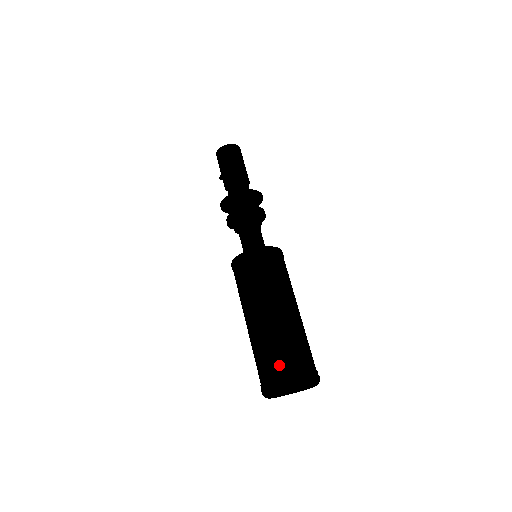
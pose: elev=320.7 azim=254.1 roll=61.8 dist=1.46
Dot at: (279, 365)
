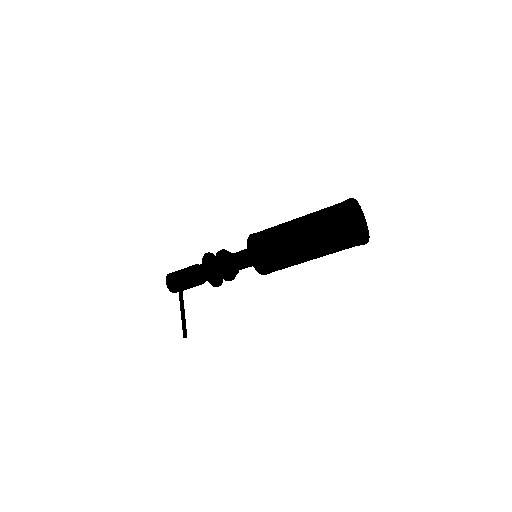
Dot at: (334, 208)
